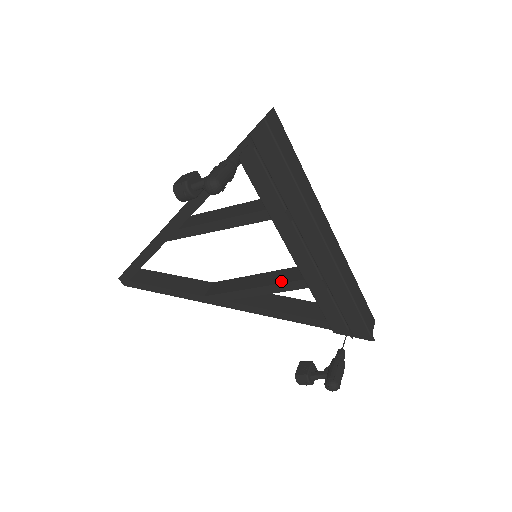
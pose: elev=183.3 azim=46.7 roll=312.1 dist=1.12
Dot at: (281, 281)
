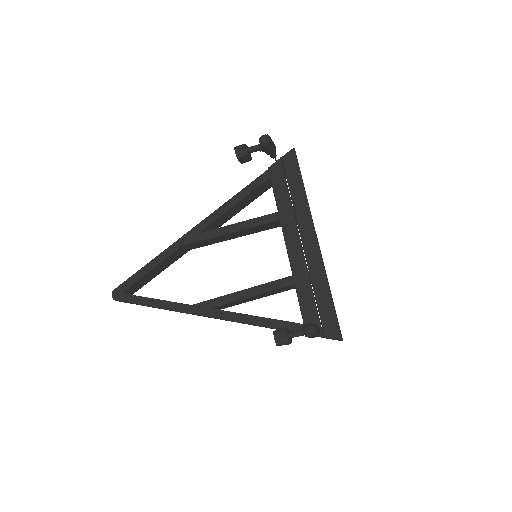
Dot at: (270, 282)
